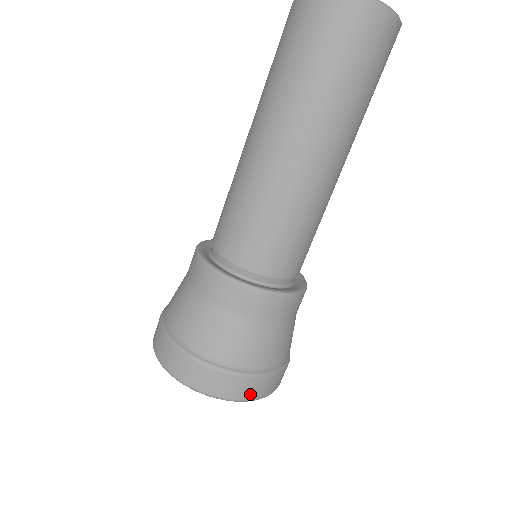
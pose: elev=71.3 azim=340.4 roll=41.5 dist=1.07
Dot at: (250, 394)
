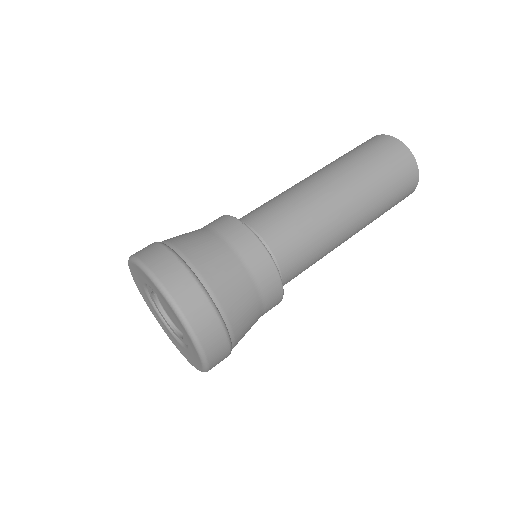
Dot at: (199, 326)
